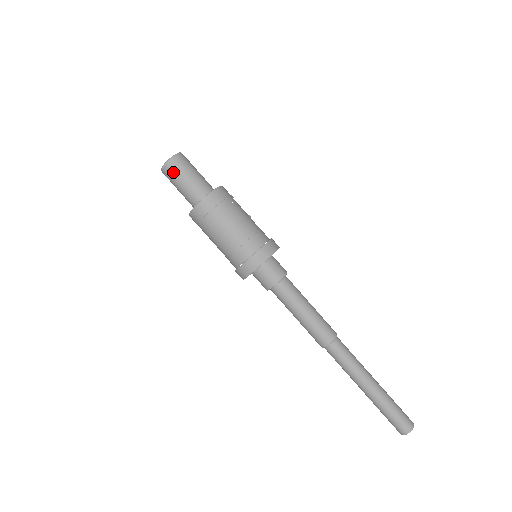
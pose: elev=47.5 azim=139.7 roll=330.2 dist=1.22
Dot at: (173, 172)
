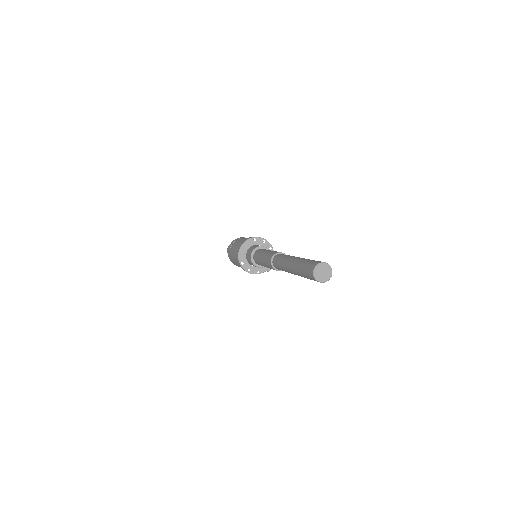
Dot at: occluded
